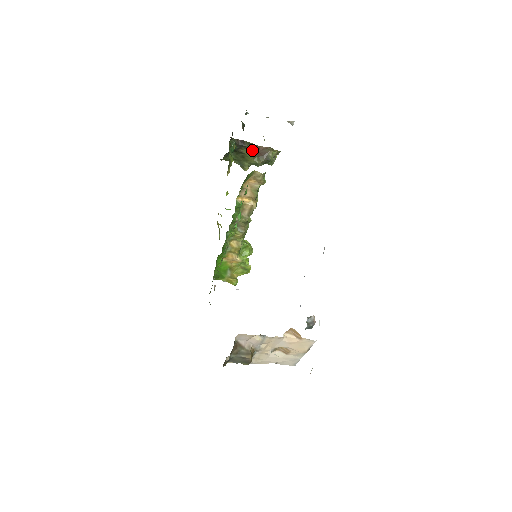
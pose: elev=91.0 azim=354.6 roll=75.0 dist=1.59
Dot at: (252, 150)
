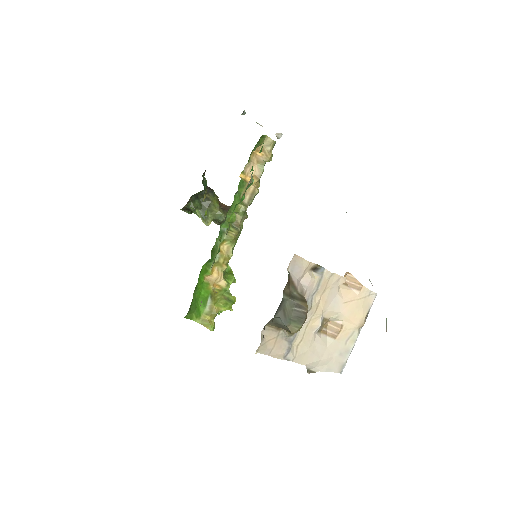
Dot at: (217, 200)
